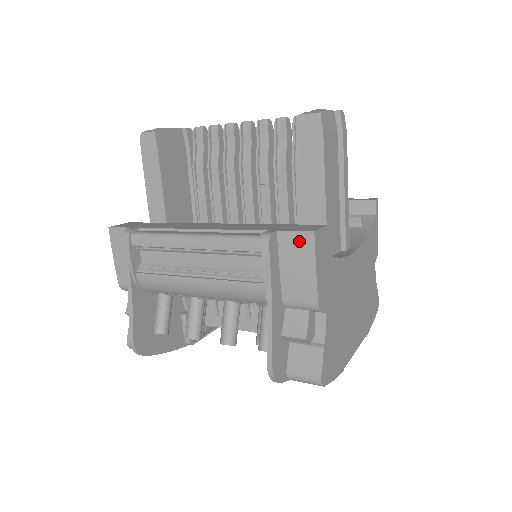
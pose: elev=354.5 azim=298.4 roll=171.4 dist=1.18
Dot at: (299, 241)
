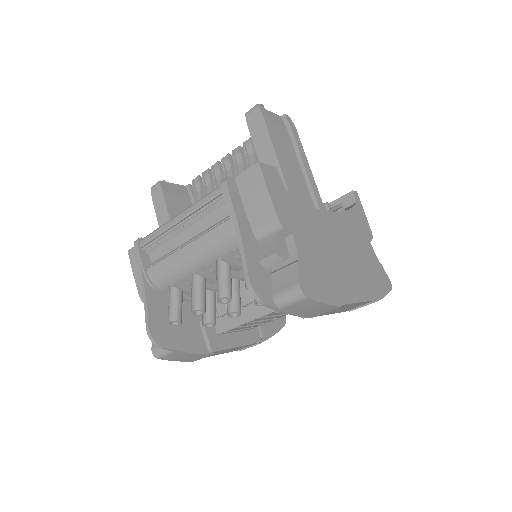
Dot at: (251, 176)
